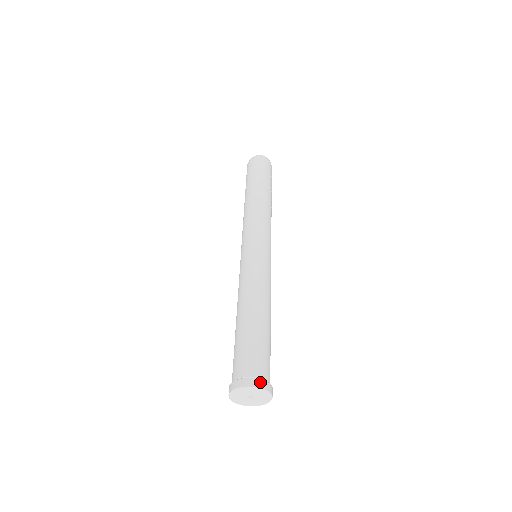
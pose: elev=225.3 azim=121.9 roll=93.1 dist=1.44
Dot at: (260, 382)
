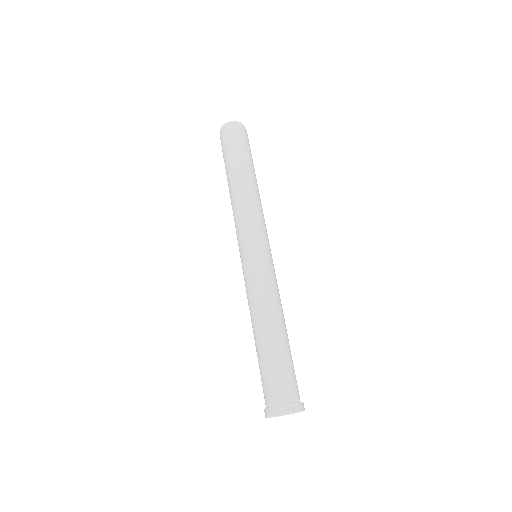
Dot at: (292, 406)
